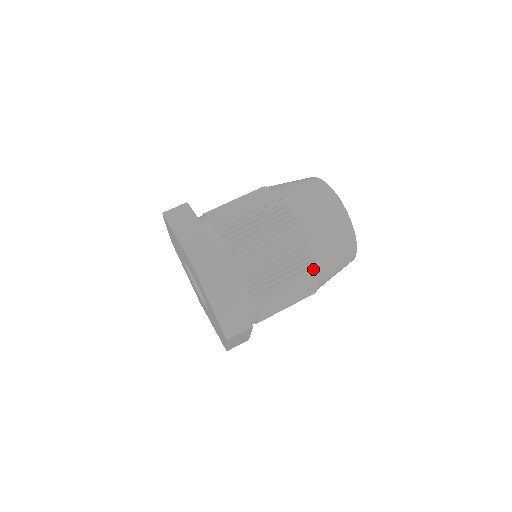
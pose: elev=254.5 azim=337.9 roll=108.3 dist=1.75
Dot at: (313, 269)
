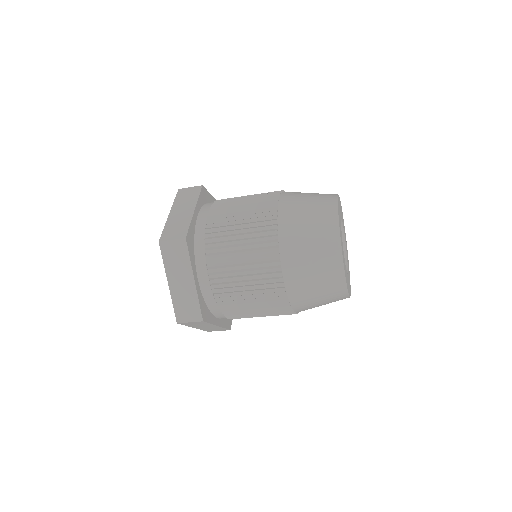
Dot at: (282, 291)
